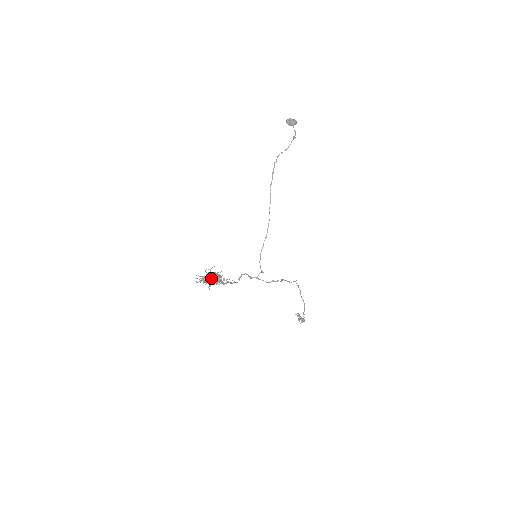
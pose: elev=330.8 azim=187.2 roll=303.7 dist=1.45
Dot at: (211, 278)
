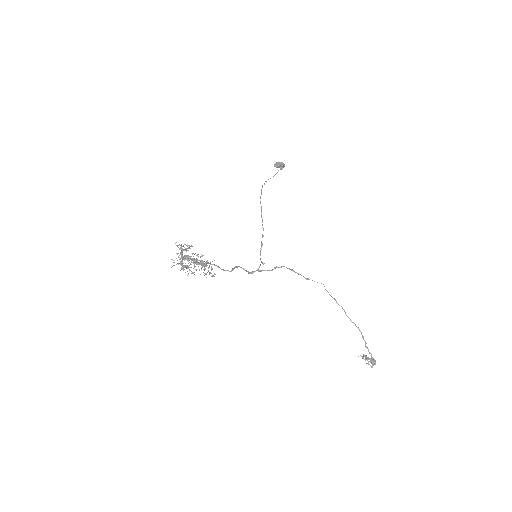
Dot at: (181, 248)
